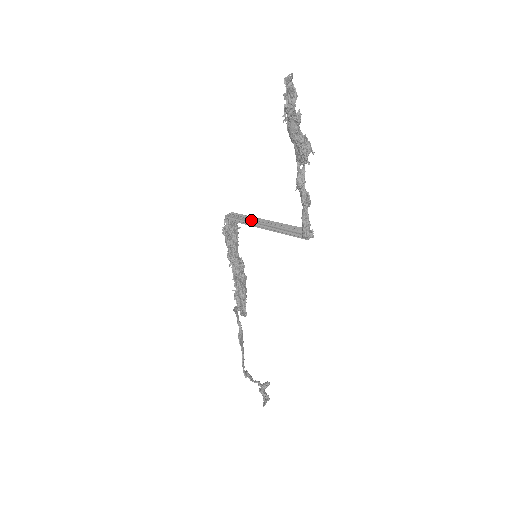
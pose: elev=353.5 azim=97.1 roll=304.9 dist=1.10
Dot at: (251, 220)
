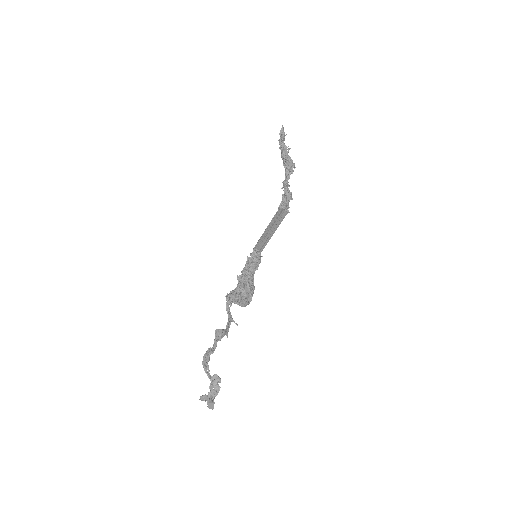
Dot at: (264, 240)
